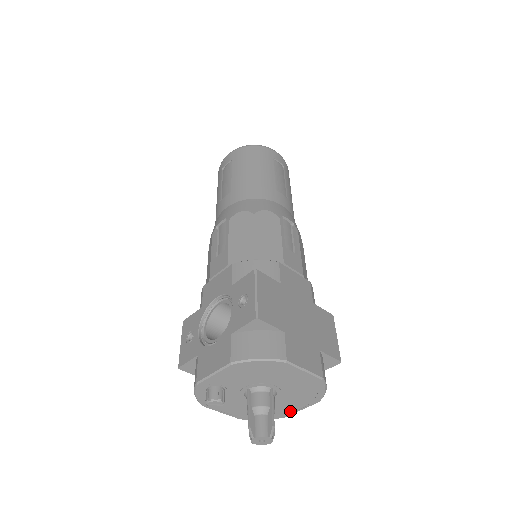
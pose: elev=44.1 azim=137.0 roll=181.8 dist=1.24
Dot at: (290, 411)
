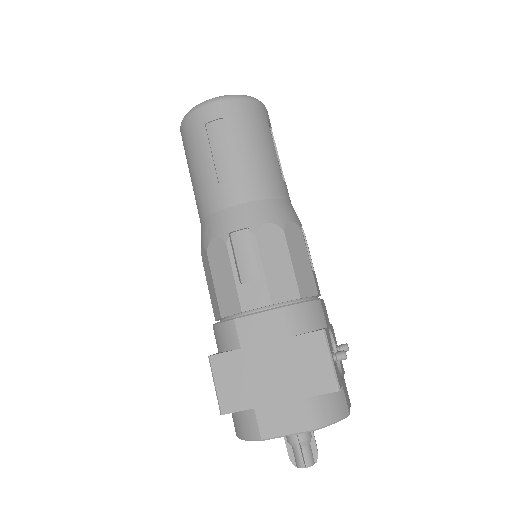
Dot at: occluded
